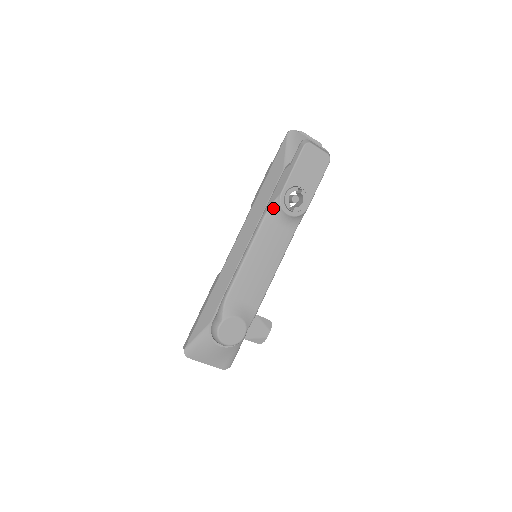
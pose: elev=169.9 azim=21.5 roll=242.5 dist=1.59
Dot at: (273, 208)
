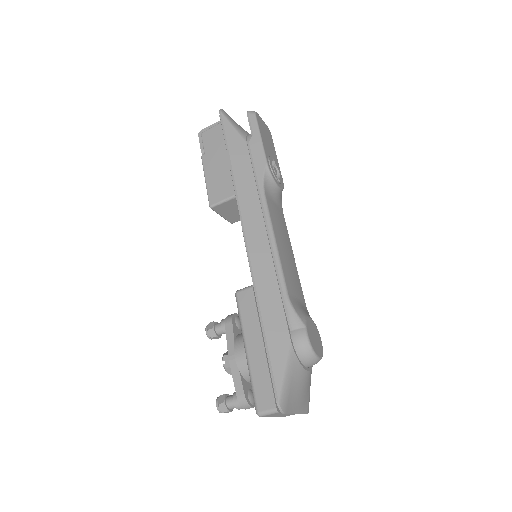
Dot at: (266, 182)
